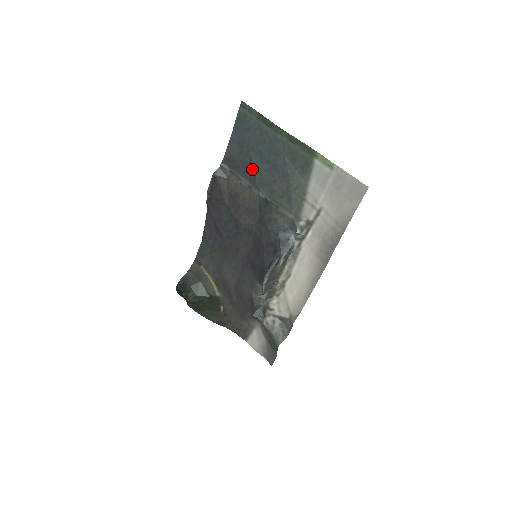
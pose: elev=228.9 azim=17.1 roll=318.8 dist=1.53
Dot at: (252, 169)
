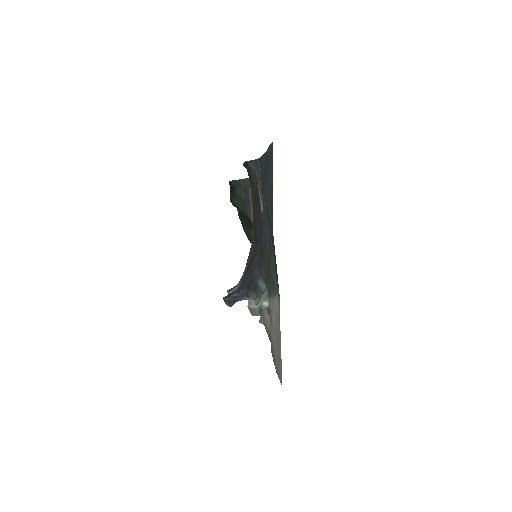
Dot at: occluded
